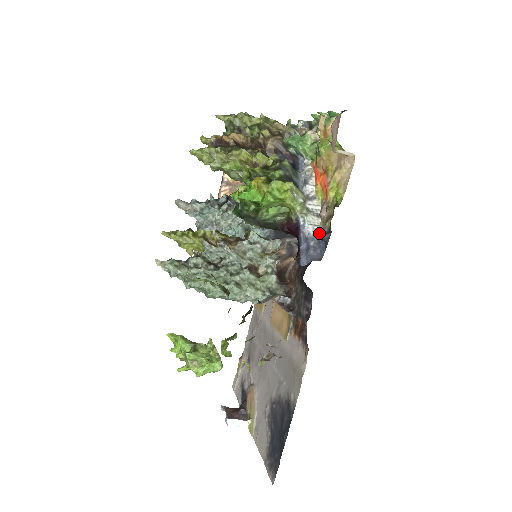
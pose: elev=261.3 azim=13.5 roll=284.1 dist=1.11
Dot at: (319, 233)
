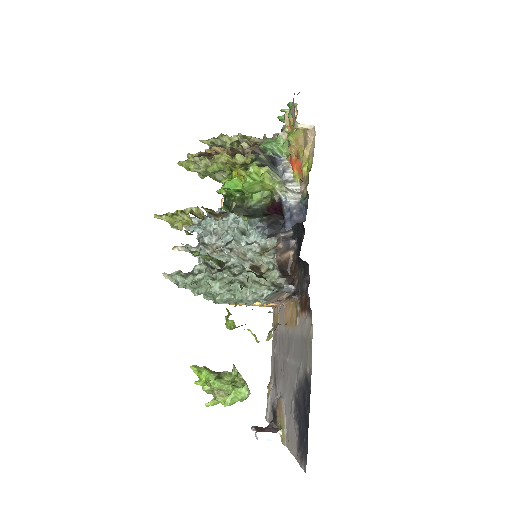
Dot at: (300, 203)
